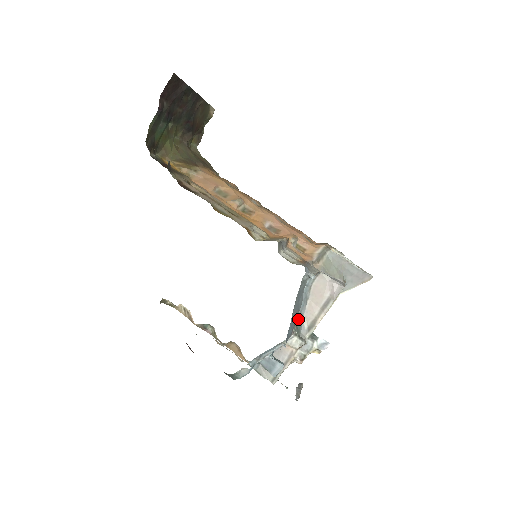
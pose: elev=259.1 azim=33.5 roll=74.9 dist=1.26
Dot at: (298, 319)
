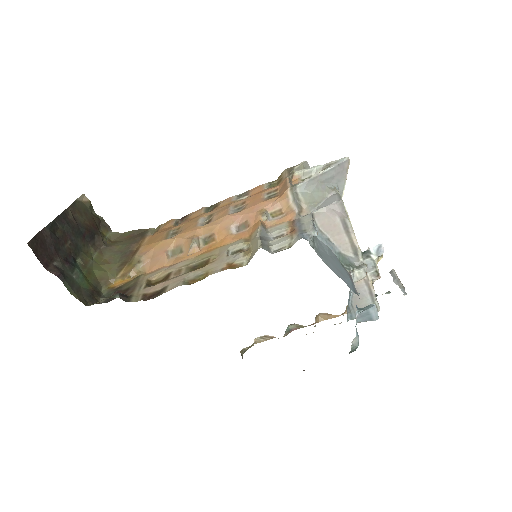
Dot at: (340, 259)
